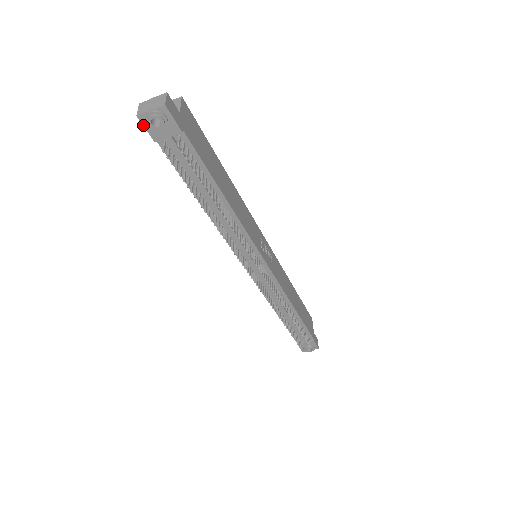
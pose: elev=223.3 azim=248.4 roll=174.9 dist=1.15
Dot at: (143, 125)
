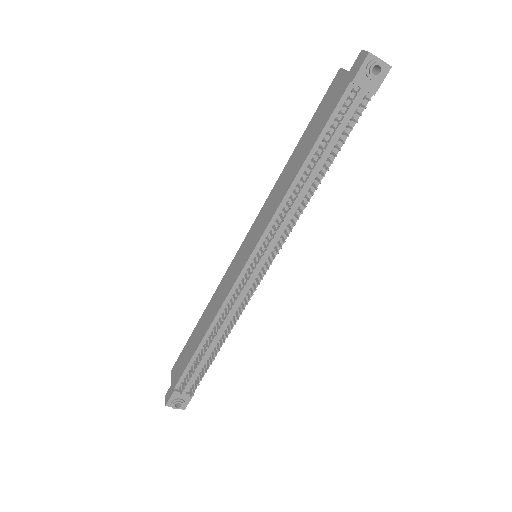
Dot at: (363, 62)
